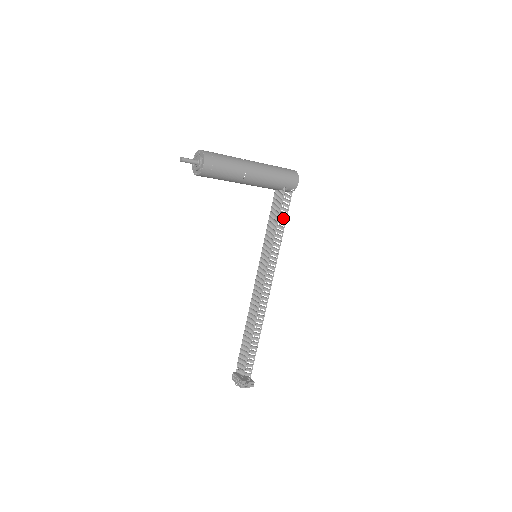
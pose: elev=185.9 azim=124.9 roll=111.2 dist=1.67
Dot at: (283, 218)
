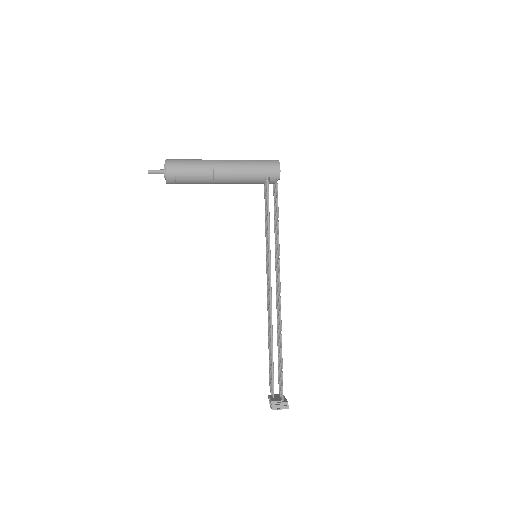
Dot at: (276, 211)
